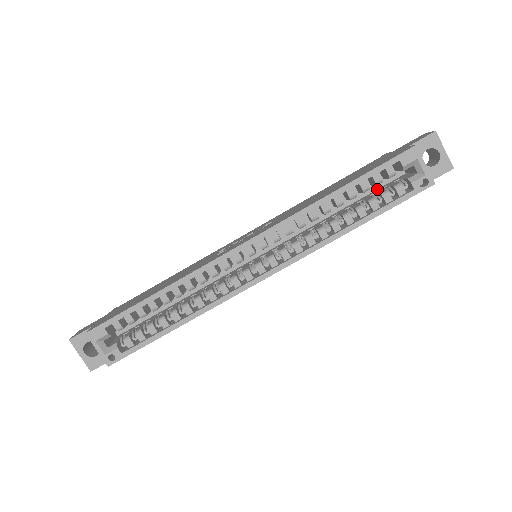
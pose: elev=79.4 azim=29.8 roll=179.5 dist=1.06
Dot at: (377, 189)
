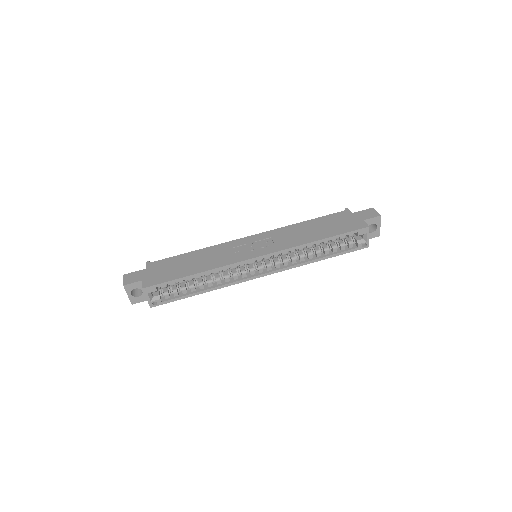
Dot at: occluded
